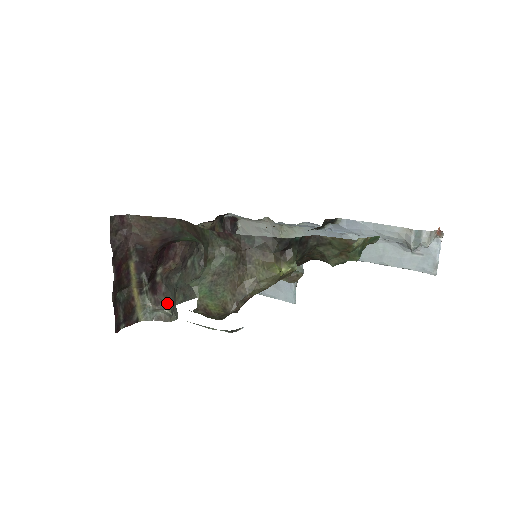
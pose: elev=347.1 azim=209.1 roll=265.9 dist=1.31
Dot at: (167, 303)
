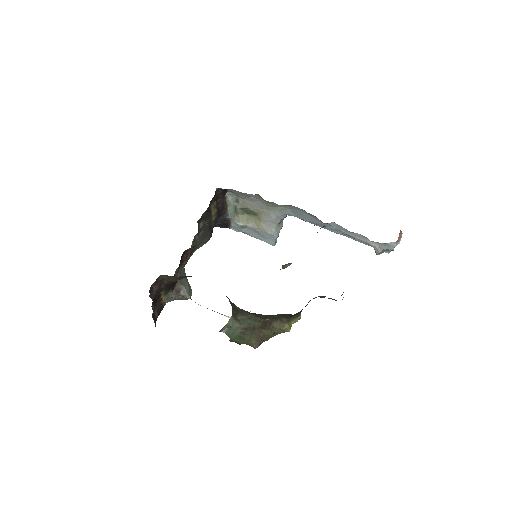
Dot at: (185, 290)
